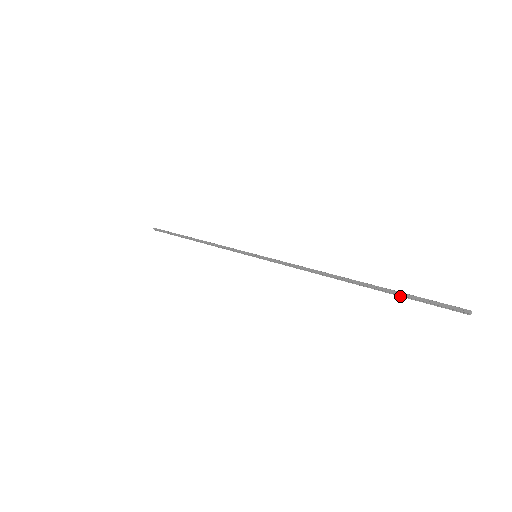
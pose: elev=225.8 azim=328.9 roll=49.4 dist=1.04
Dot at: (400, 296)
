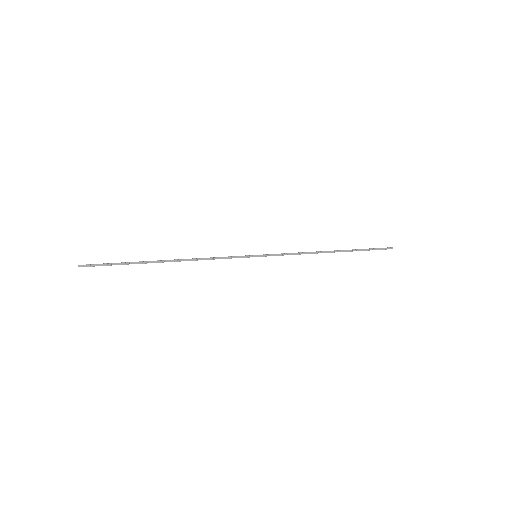
Dot at: occluded
